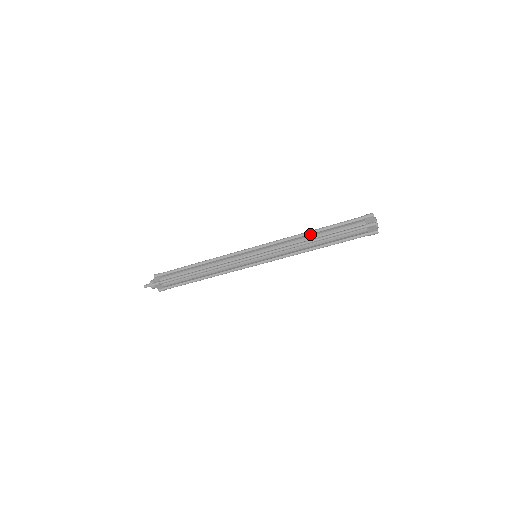
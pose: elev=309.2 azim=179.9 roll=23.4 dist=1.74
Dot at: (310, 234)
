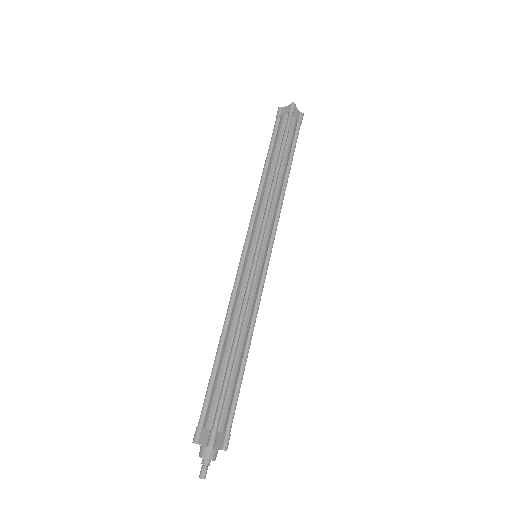
Dot at: (266, 175)
